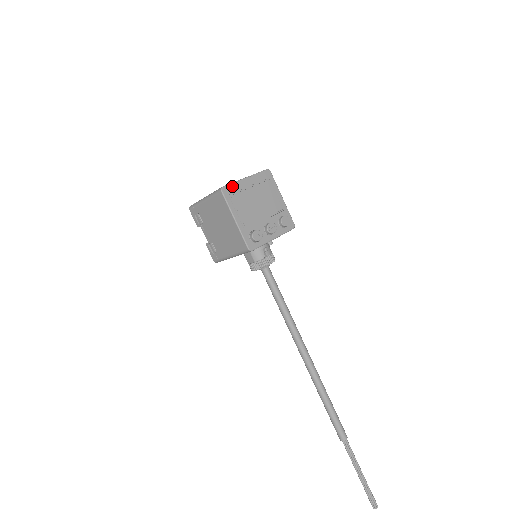
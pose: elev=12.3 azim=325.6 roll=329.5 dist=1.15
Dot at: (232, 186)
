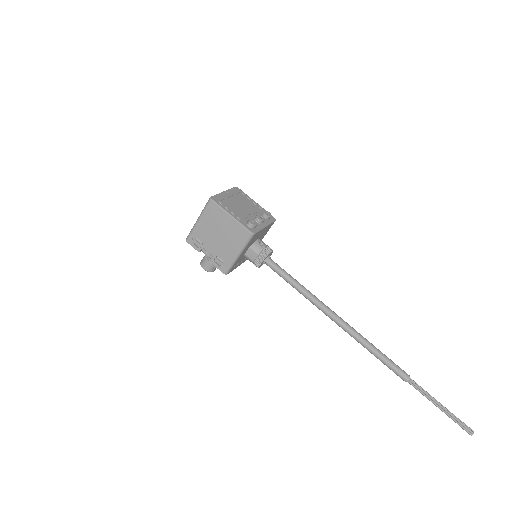
Dot at: (217, 196)
